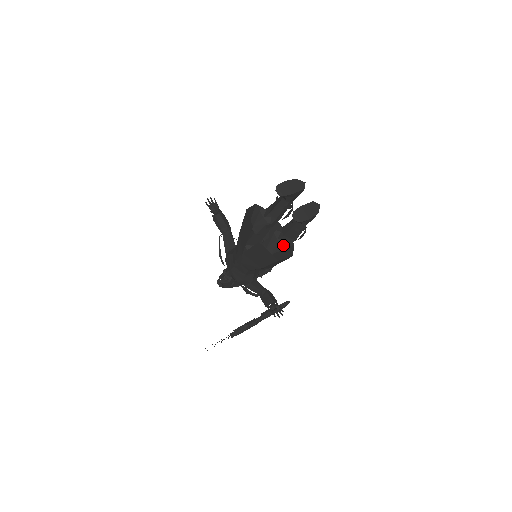
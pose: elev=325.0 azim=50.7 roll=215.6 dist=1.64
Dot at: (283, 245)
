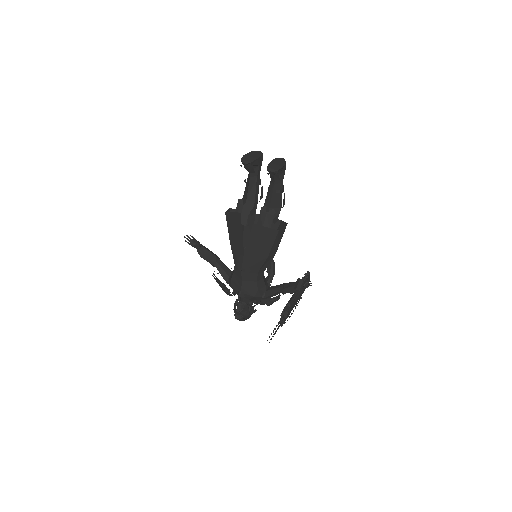
Dot at: (274, 218)
